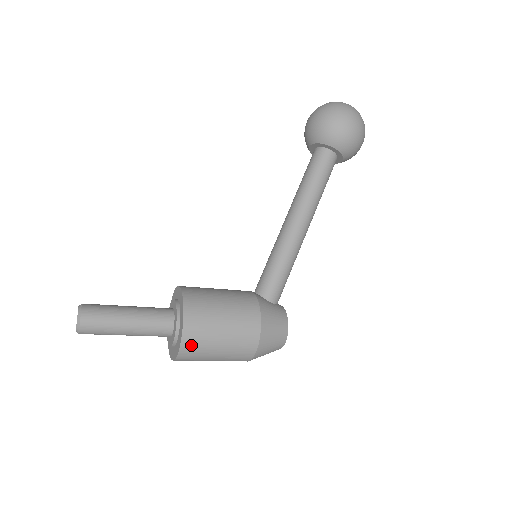
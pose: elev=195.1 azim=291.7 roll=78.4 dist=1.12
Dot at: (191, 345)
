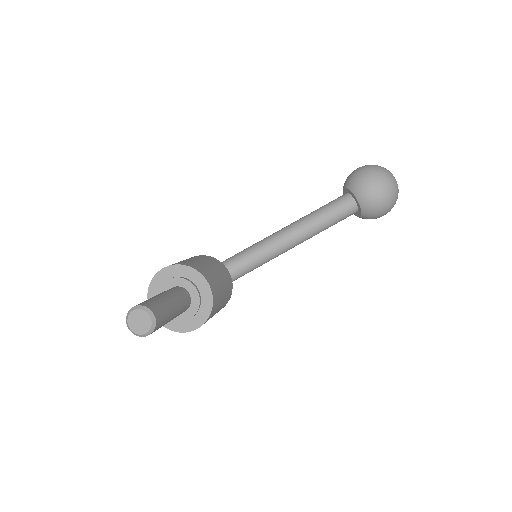
Dot at: occluded
